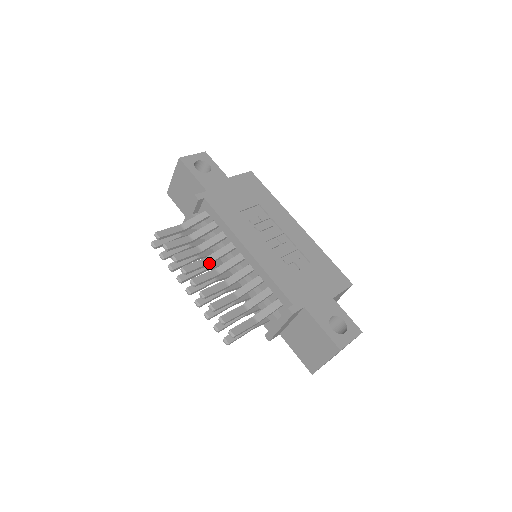
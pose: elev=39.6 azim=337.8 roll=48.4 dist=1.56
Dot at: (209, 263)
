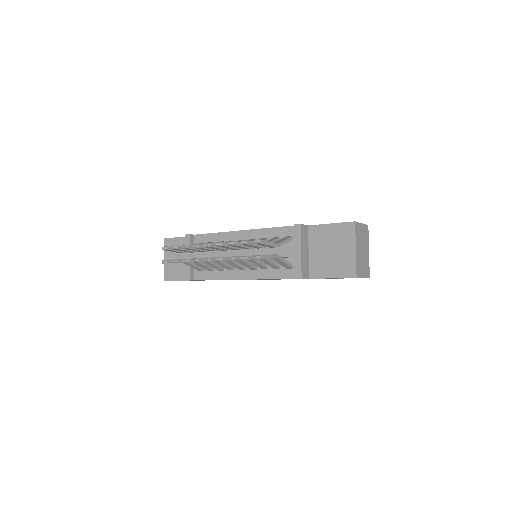
Dot at: occluded
